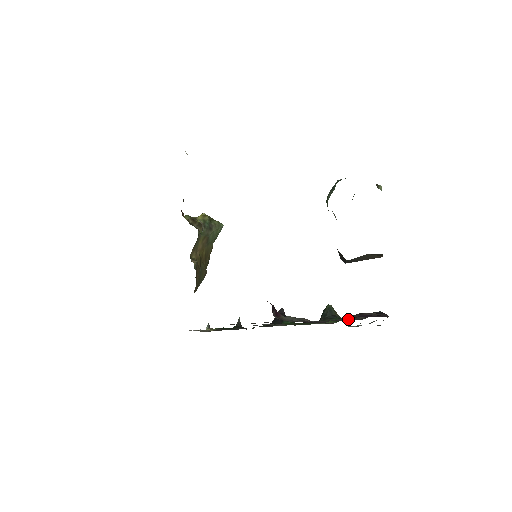
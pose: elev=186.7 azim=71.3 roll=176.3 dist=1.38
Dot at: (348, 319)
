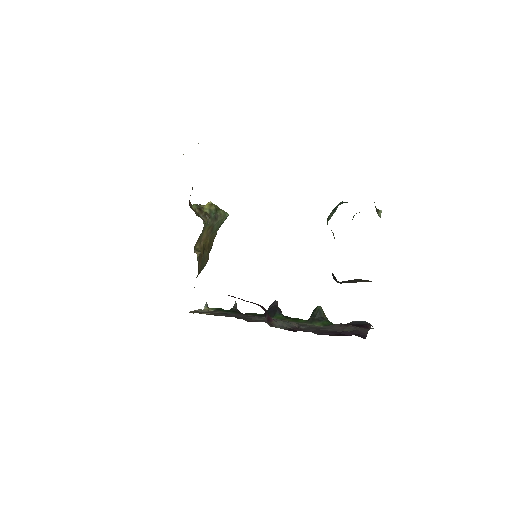
Dot at: (333, 329)
